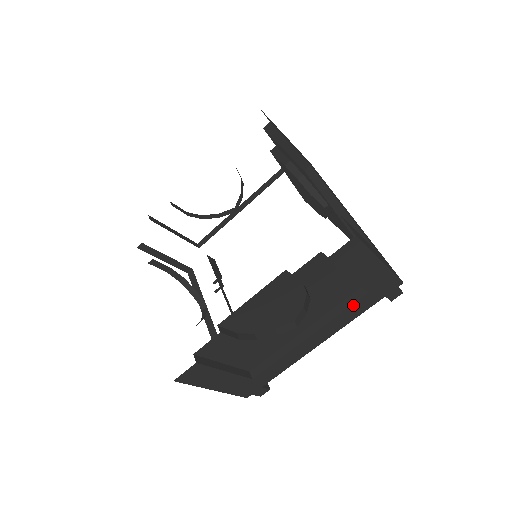
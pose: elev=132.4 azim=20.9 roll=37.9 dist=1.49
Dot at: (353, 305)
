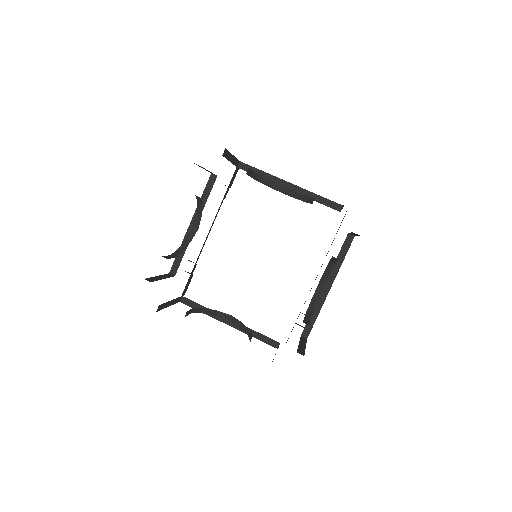
Dot at: (265, 342)
